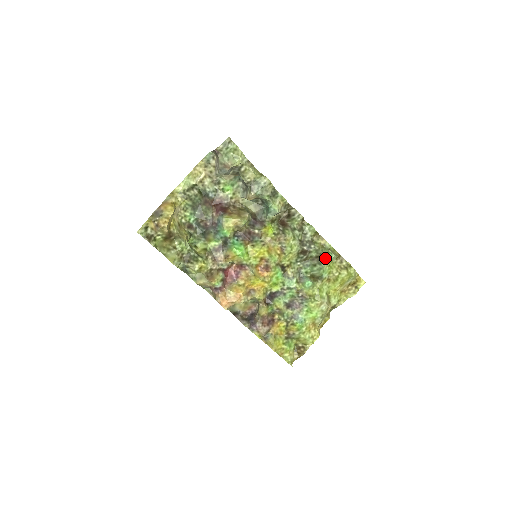
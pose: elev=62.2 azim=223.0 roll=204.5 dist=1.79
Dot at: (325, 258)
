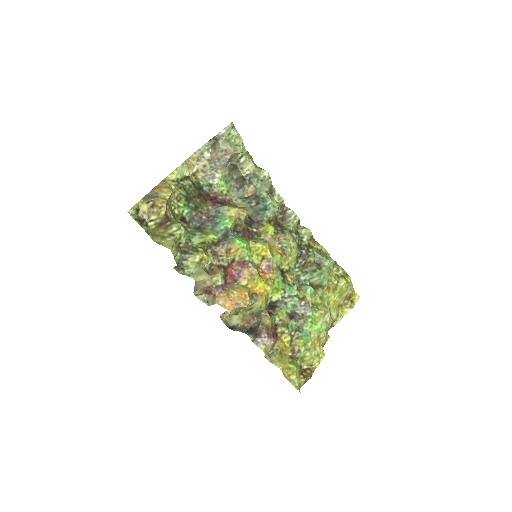
Dot at: (324, 262)
